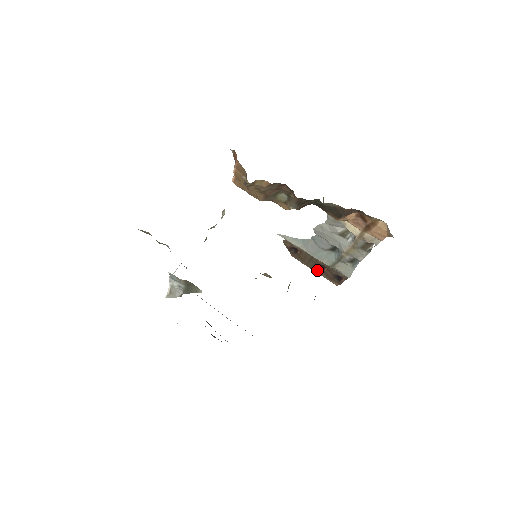
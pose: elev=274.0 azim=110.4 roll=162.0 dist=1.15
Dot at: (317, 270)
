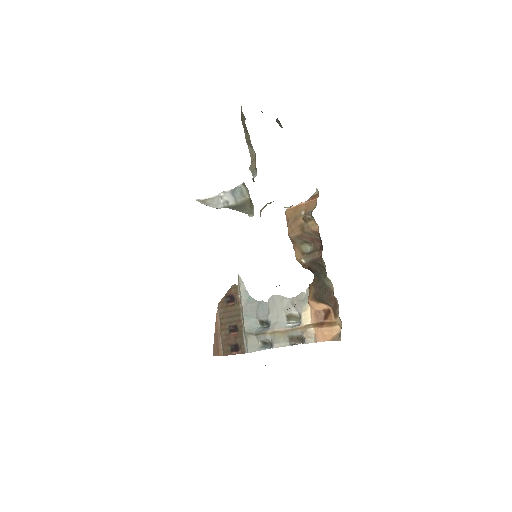
Dot at: (224, 329)
